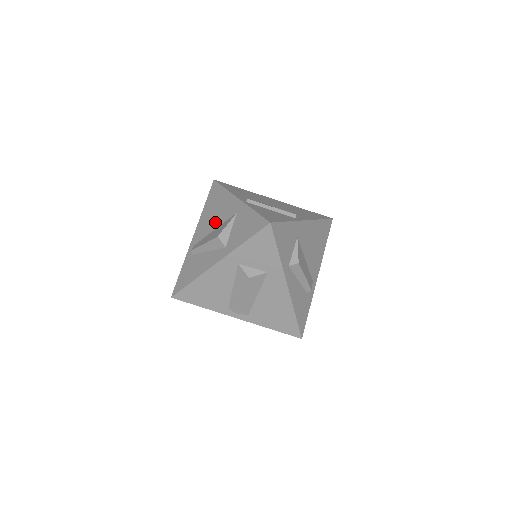
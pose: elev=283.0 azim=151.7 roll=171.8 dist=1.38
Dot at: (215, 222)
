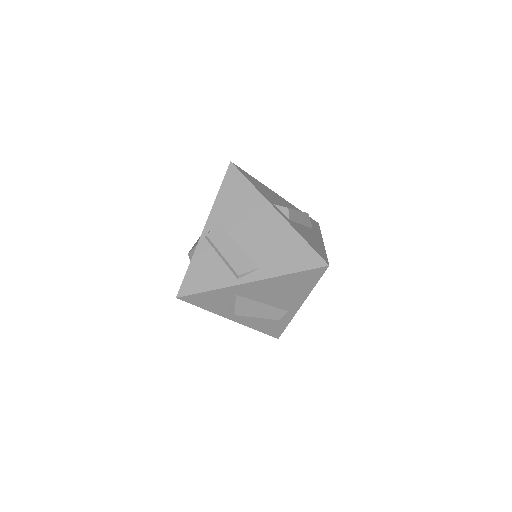
Dot at: occluded
